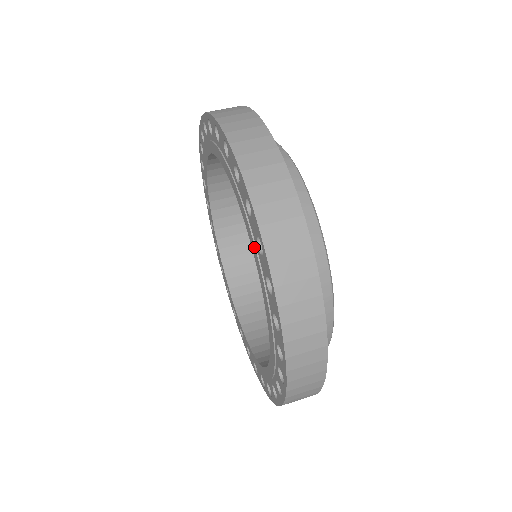
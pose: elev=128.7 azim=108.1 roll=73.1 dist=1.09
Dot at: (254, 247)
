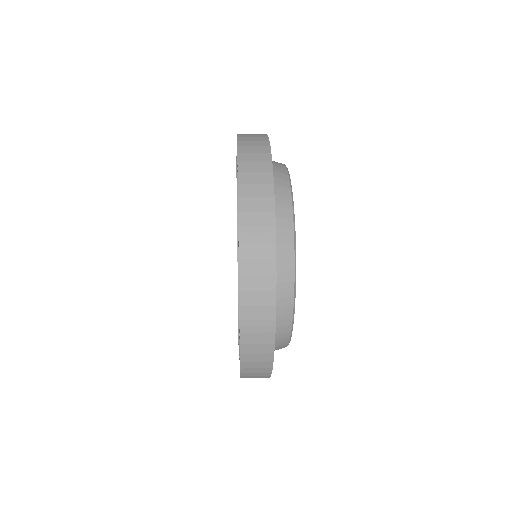
Dot at: occluded
